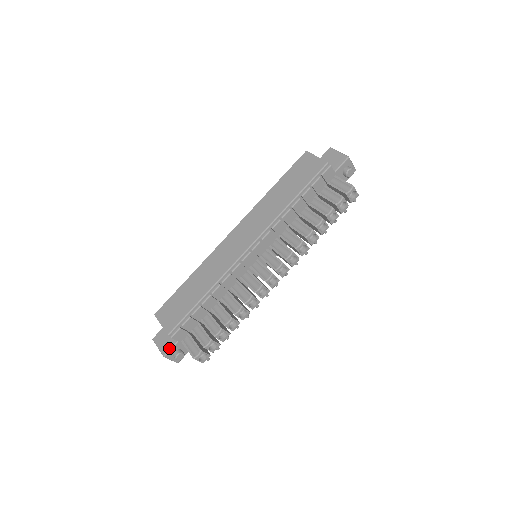
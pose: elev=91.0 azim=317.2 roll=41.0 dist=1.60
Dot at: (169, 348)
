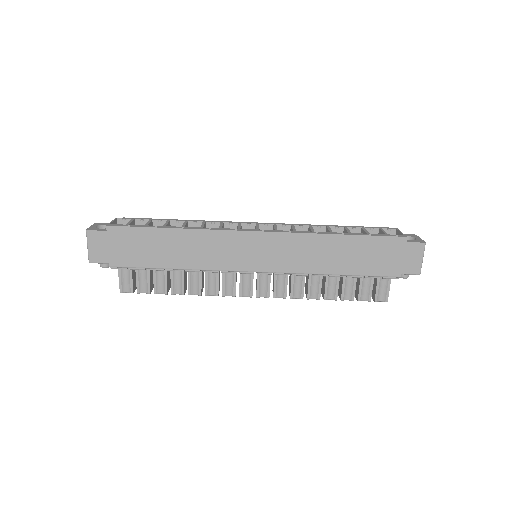
Dot at: (101, 261)
